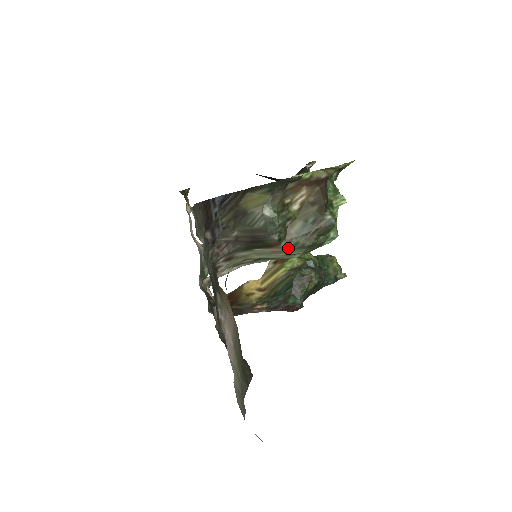
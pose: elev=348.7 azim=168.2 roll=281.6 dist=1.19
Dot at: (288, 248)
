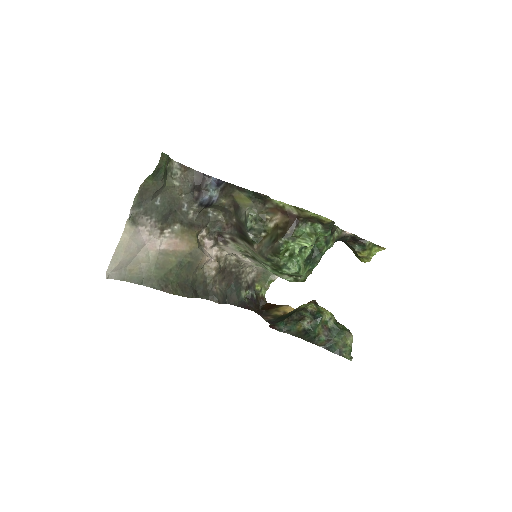
Dot at: (258, 252)
